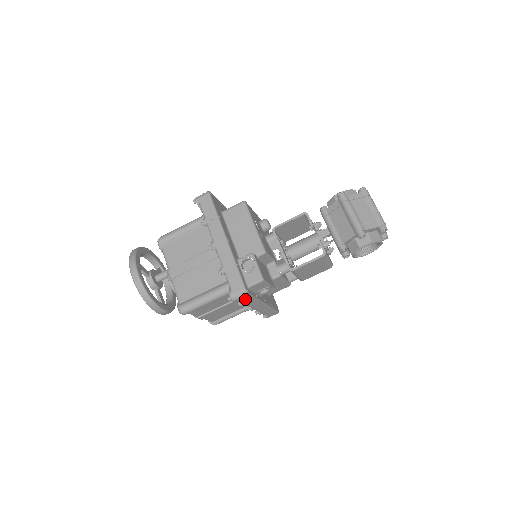
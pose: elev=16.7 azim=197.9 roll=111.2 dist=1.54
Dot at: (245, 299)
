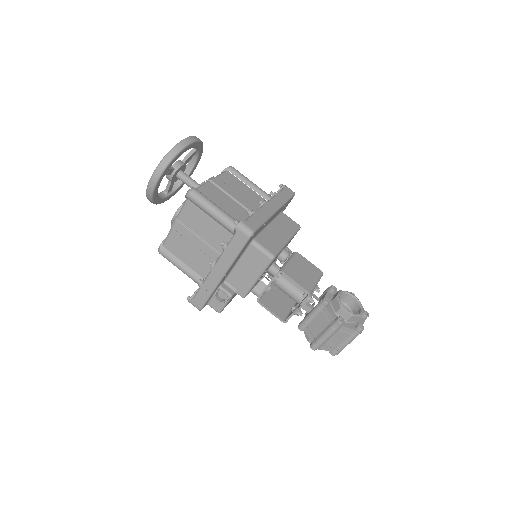
Dot at: occluded
